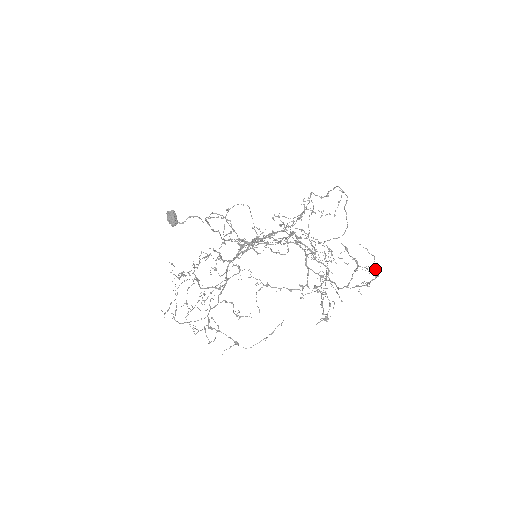
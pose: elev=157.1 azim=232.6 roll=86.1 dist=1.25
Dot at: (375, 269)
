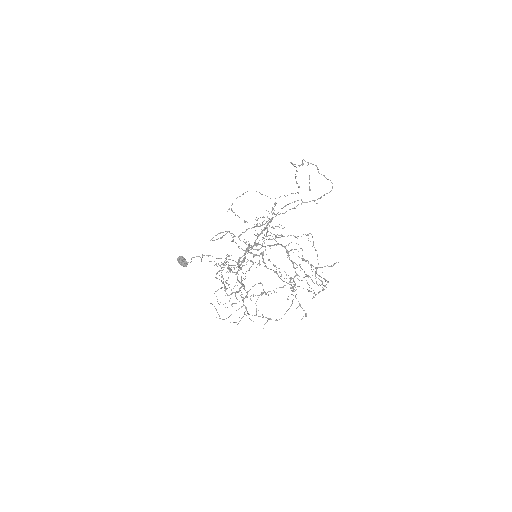
Dot at: occluded
